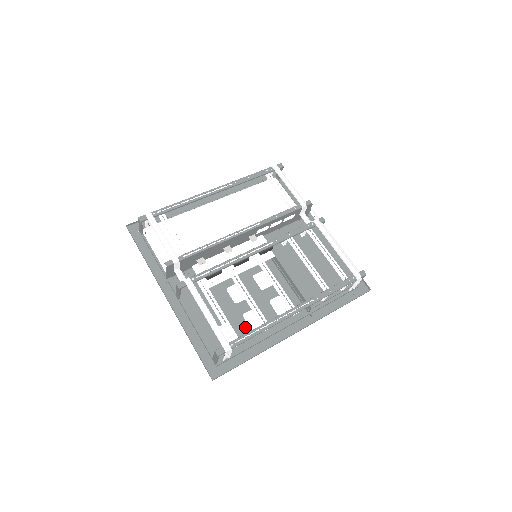
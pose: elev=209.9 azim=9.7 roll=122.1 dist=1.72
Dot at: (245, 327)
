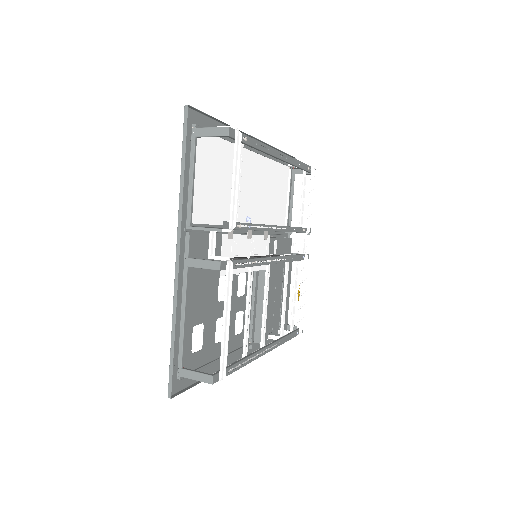
Dot at: (213, 336)
